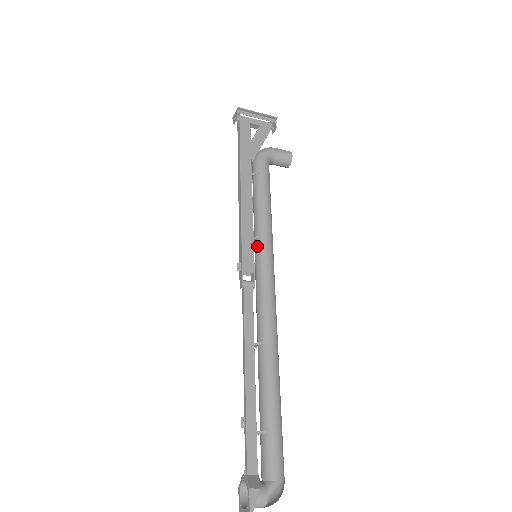
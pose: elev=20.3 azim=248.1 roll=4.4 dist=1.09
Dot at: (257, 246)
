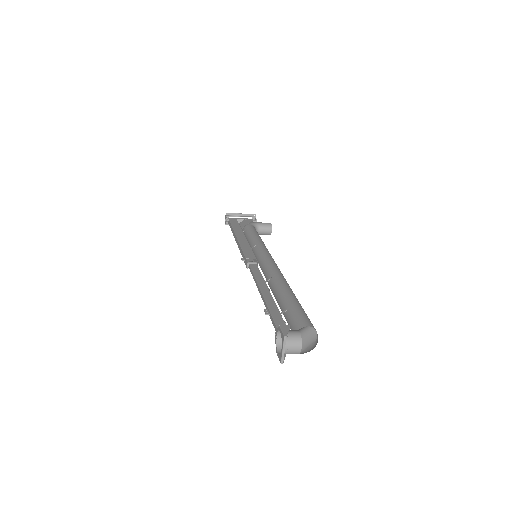
Dot at: (255, 251)
